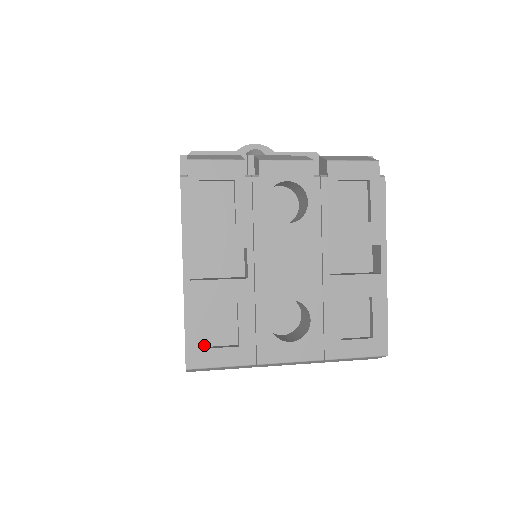
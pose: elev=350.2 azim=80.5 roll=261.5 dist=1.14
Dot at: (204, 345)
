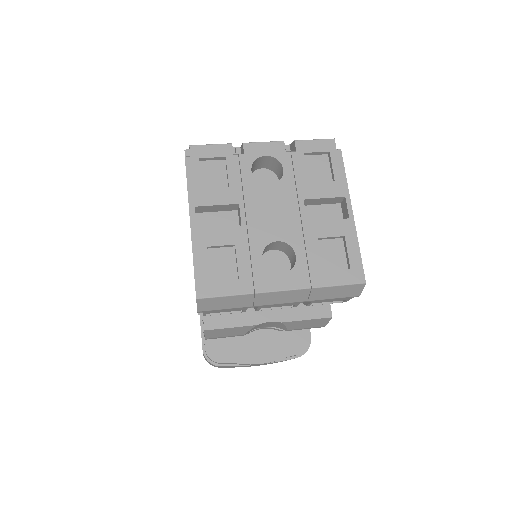
Dot at: (210, 281)
